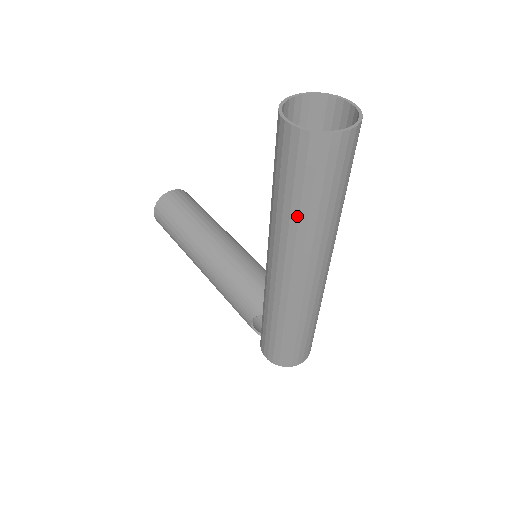
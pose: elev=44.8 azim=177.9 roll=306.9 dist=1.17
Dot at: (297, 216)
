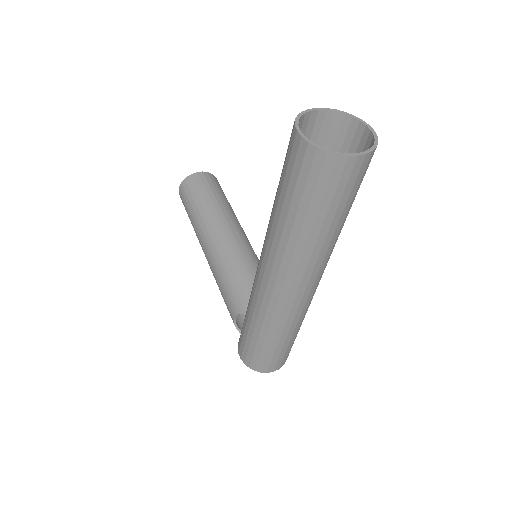
Dot at: (291, 227)
